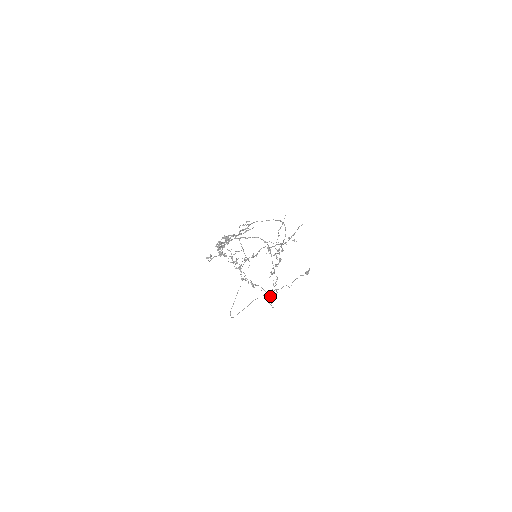
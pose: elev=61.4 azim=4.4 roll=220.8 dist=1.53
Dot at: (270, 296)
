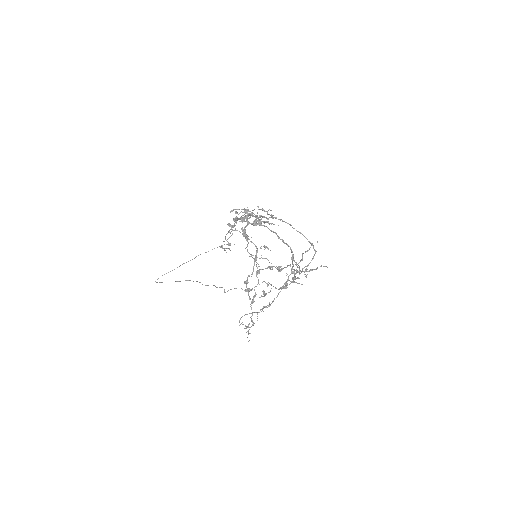
Dot at: (253, 322)
